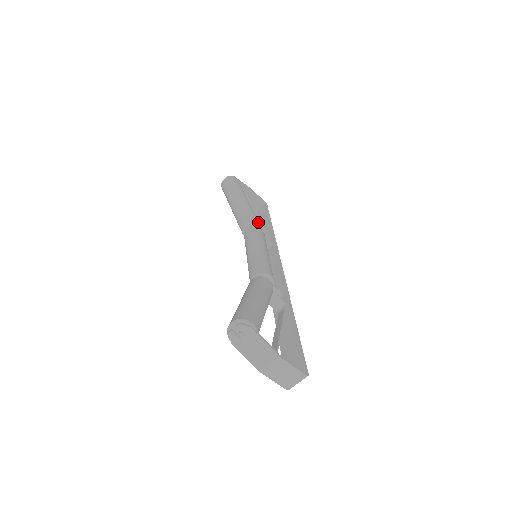
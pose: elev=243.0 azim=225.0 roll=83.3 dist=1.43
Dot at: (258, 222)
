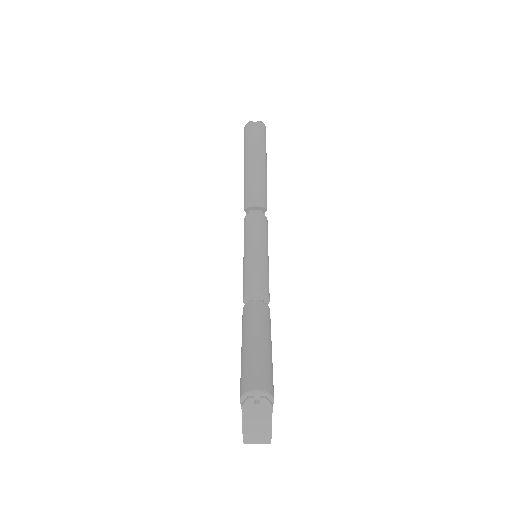
Dot at: occluded
